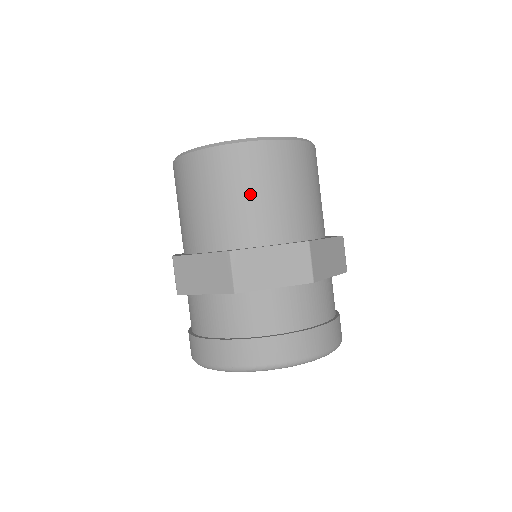
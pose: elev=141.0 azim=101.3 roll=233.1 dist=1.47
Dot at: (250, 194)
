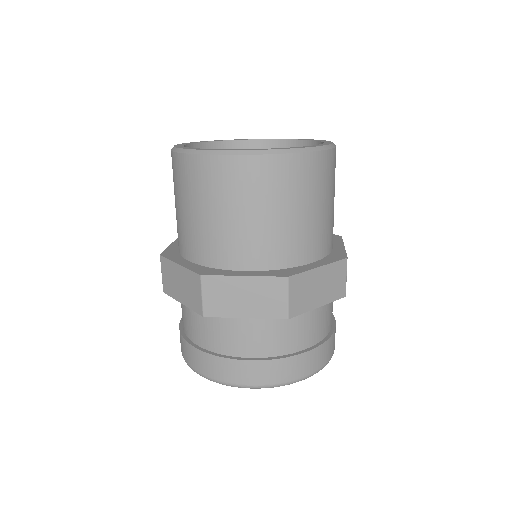
Dot at: (232, 214)
